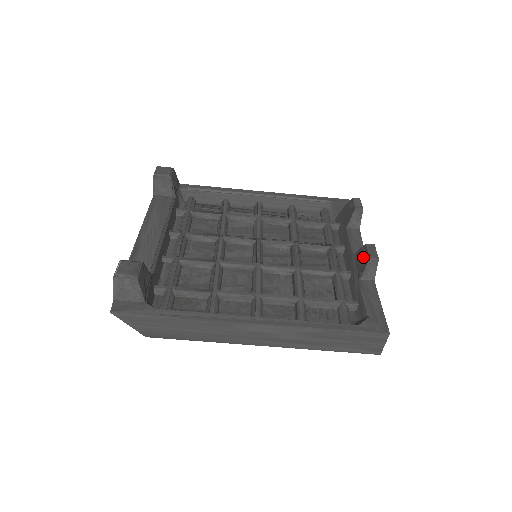
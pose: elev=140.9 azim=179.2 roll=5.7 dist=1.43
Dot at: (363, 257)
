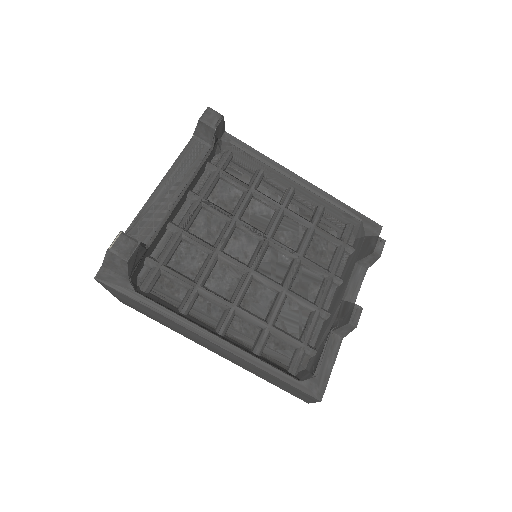
Dot at: (346, 314)
